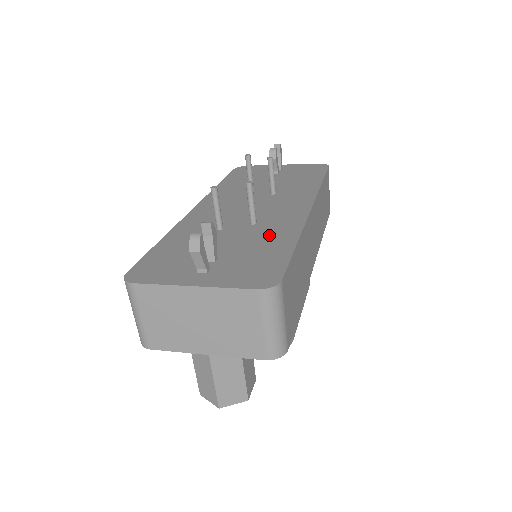
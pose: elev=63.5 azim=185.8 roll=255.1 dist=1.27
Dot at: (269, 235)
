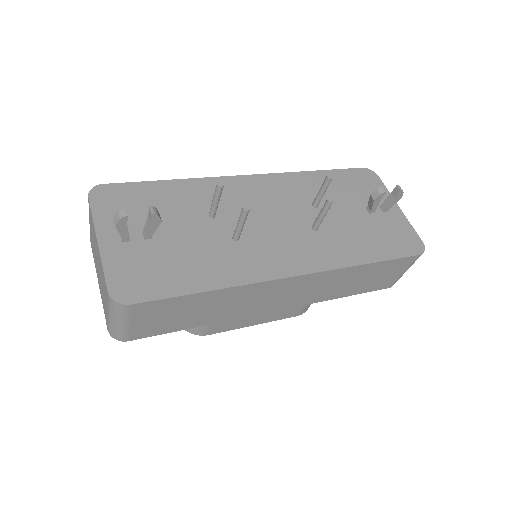
Dot at: (215, 261)
